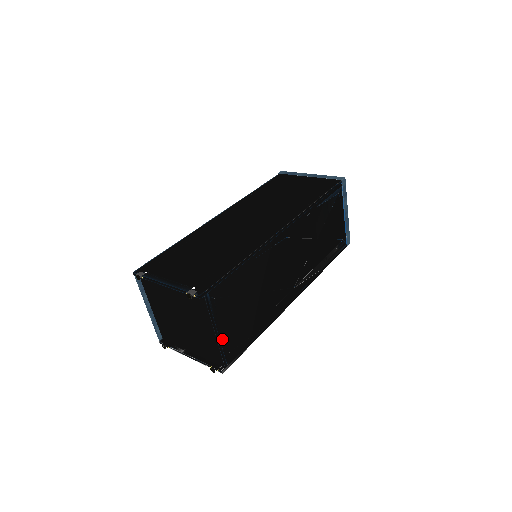
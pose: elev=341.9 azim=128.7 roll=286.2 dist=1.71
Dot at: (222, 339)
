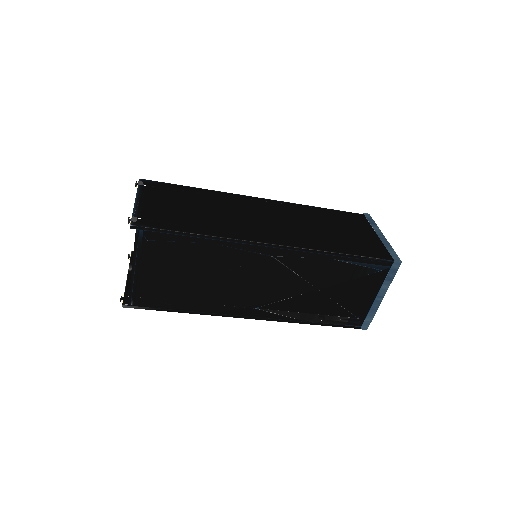
Dot at: (138, 280)
